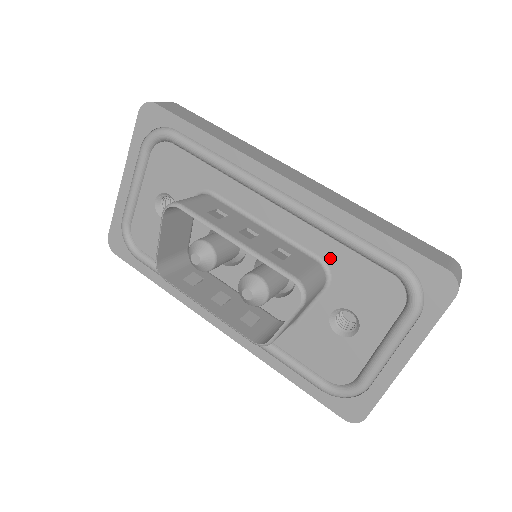
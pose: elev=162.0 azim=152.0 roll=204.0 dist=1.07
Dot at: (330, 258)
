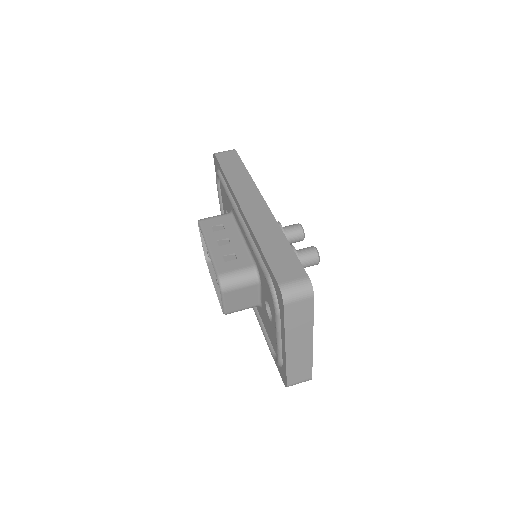
Dot at: (257, 264)
